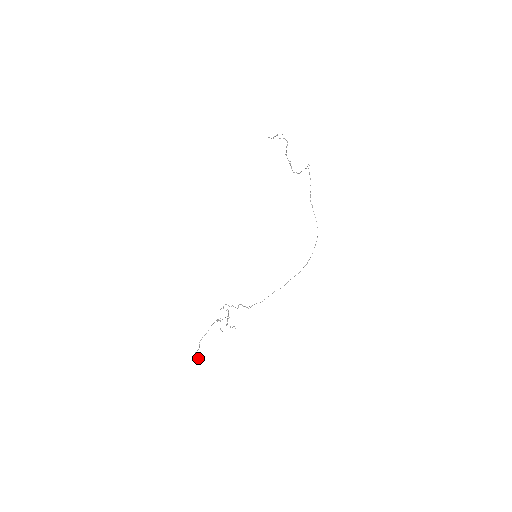
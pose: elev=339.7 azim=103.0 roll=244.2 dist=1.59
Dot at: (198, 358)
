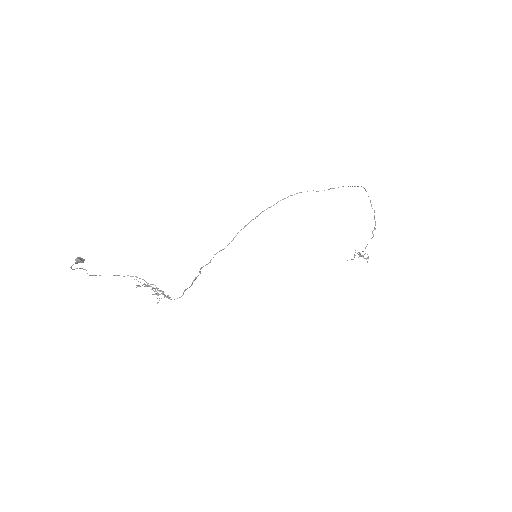
Dot at: (77, 258)
